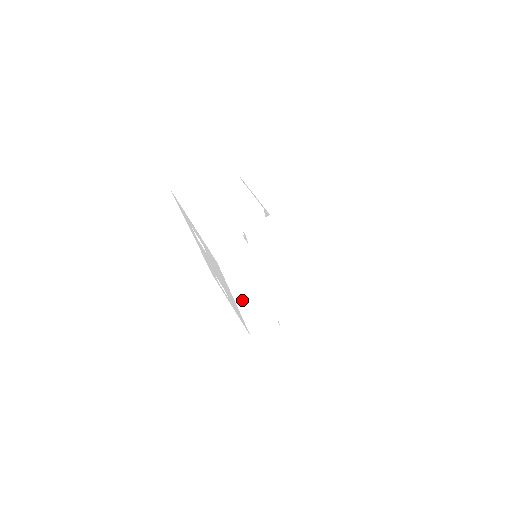
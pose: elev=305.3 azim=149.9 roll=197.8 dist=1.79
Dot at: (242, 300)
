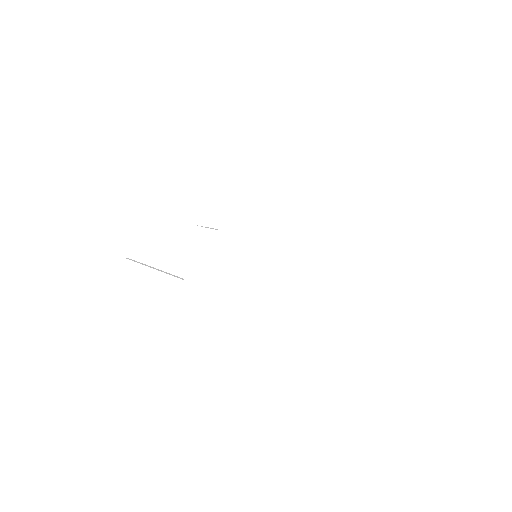
Dot at: (284, 325)
